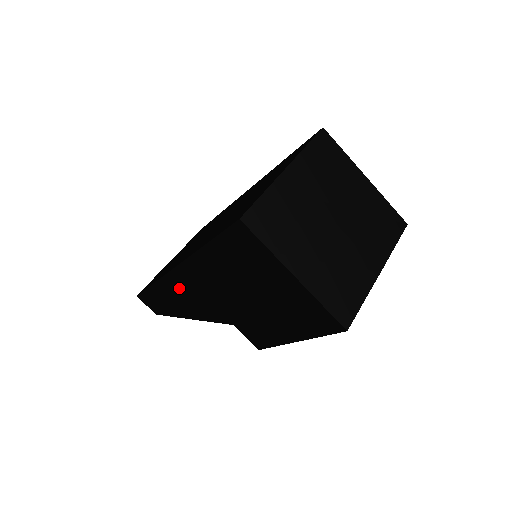
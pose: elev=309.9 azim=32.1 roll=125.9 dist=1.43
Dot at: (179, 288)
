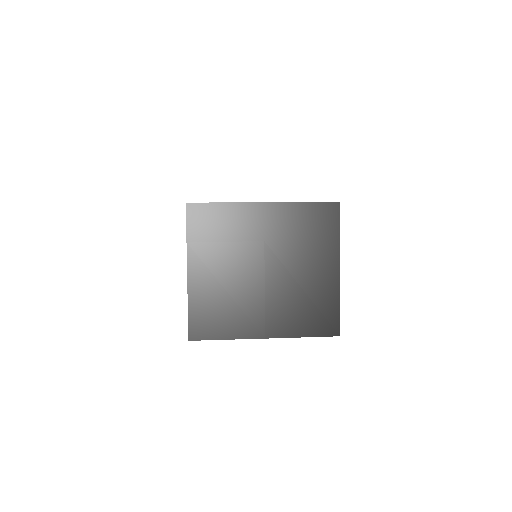
Dot at: occluded
